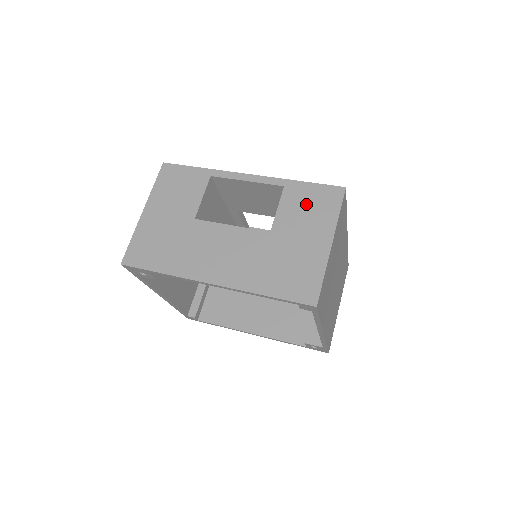
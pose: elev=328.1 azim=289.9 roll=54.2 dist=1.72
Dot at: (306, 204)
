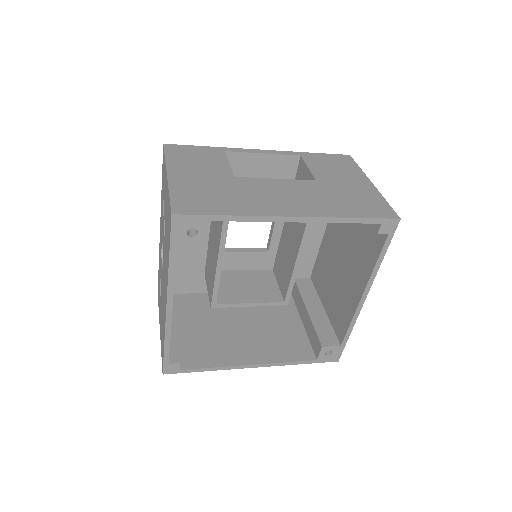
Dot at: (329, 164)
